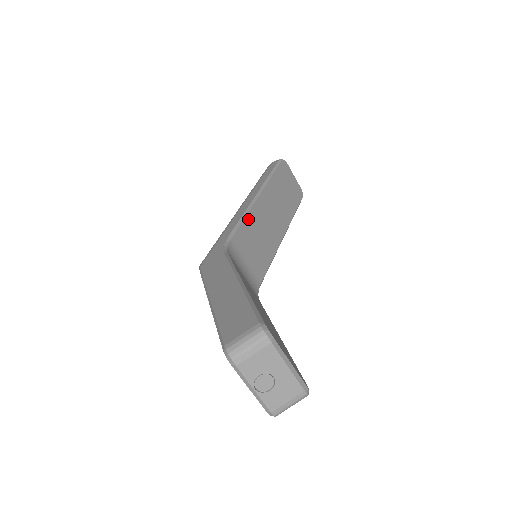
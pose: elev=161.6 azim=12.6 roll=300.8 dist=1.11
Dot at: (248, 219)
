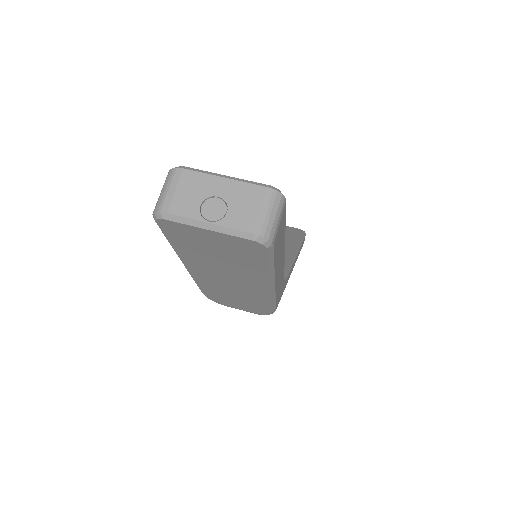
Dot at: occluded
